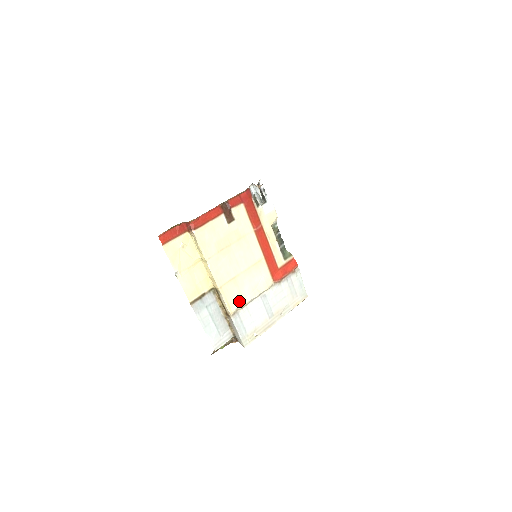
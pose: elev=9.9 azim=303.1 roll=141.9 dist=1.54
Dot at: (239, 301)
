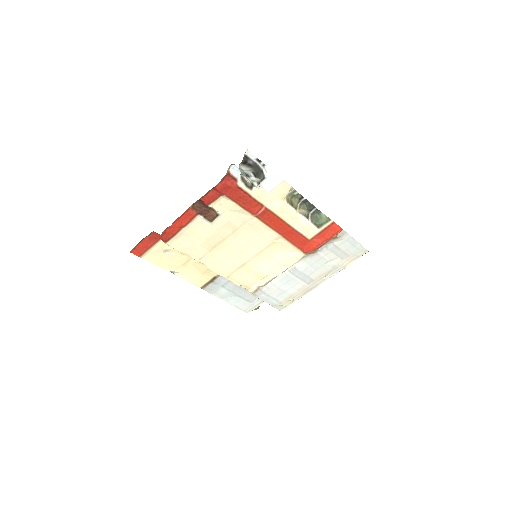
Dot at: (259, 280)
